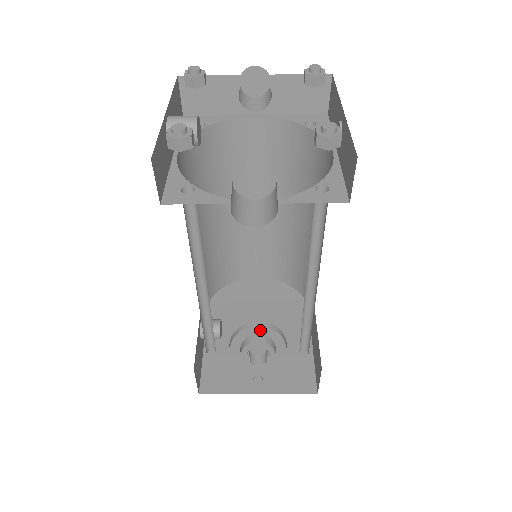
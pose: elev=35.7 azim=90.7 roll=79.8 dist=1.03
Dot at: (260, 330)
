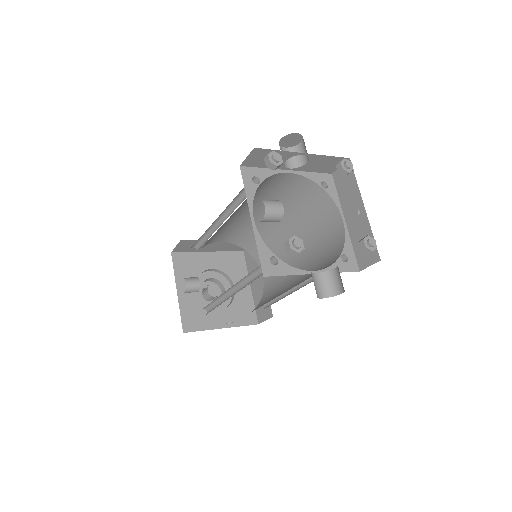
Dot at: (212, 275)
